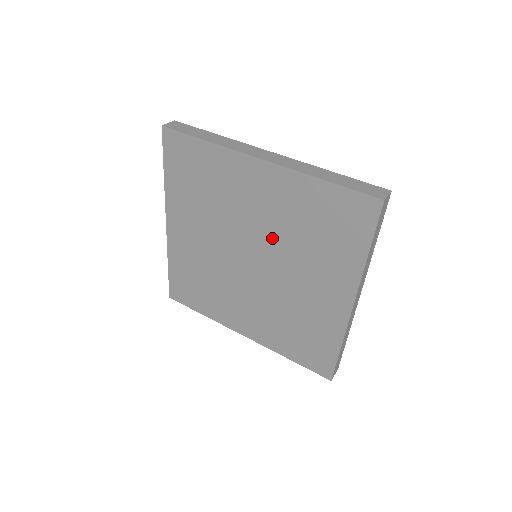
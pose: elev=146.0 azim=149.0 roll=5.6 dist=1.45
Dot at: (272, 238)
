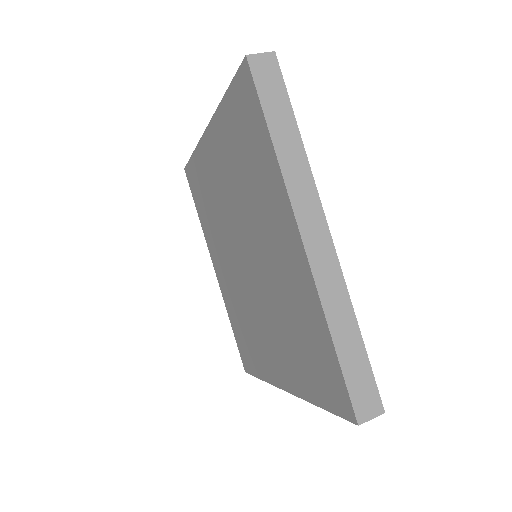
Dot at: (239, 211)
